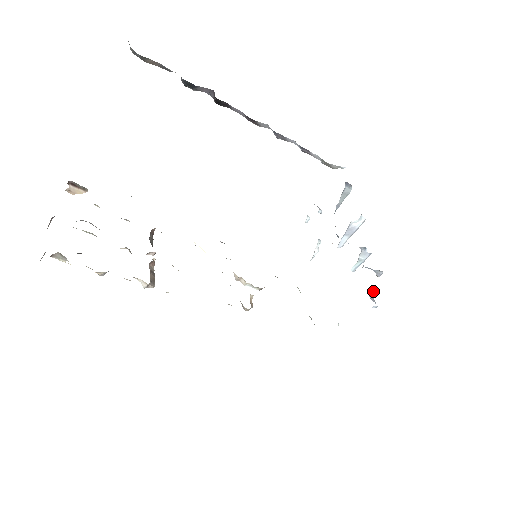
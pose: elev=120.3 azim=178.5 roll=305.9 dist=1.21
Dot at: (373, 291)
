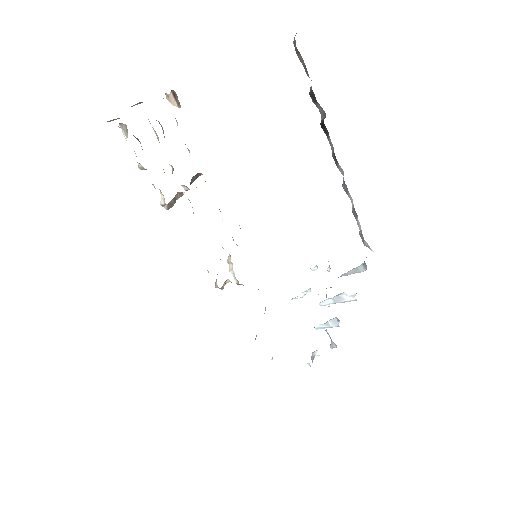
Dot at: (318, 353)
